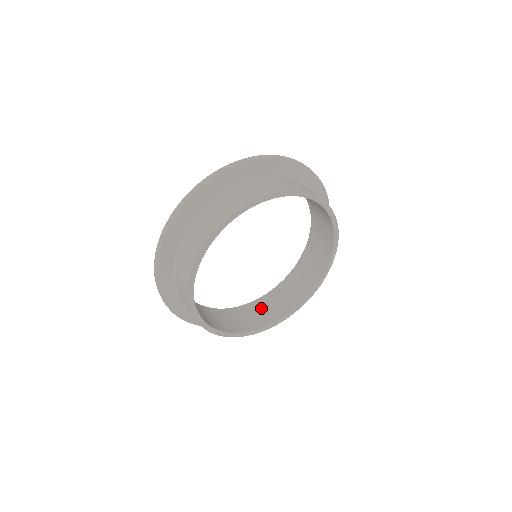
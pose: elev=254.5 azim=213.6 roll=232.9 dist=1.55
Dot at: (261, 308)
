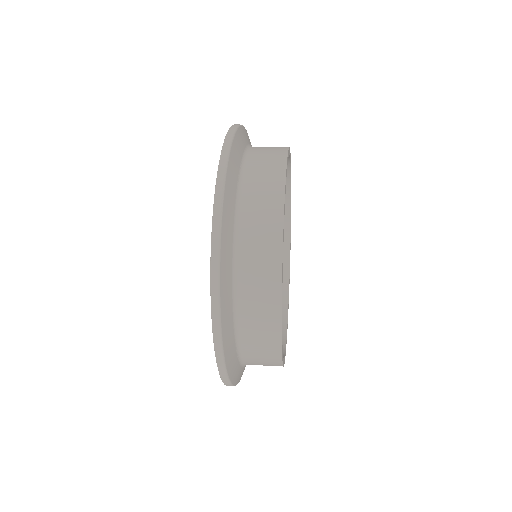
Dot at: occluded
